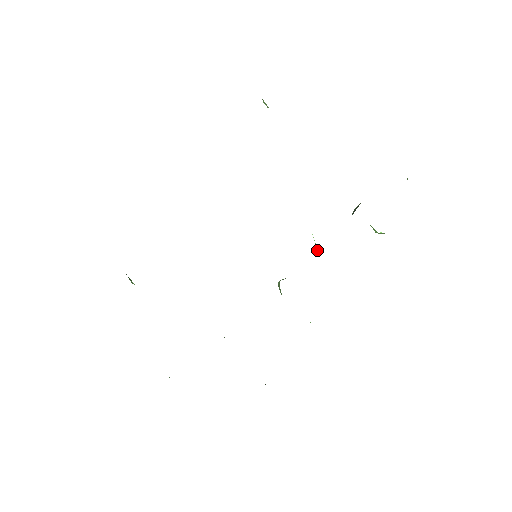
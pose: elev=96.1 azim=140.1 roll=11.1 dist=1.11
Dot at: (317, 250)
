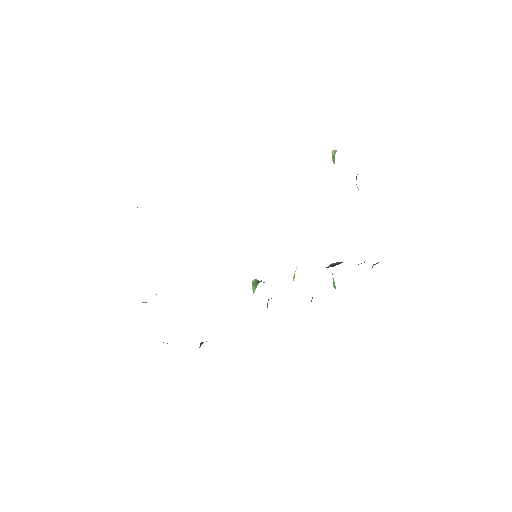
Dot at: (294, 275)
